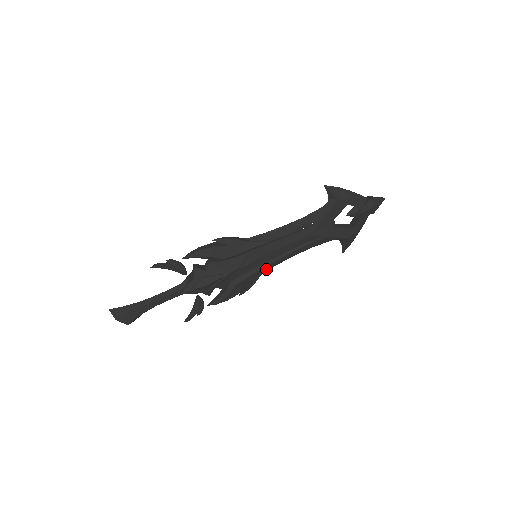
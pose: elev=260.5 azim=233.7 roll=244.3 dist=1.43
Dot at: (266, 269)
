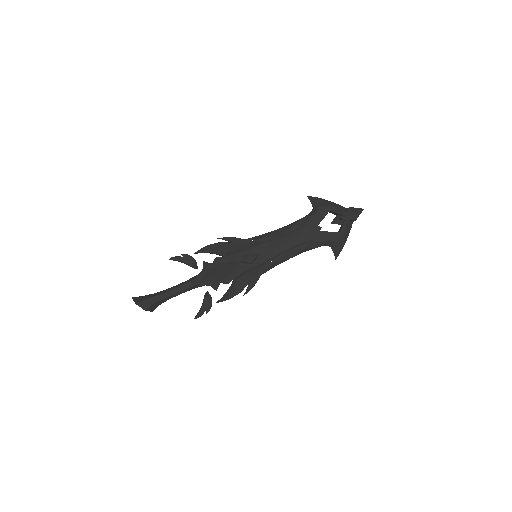
Dot at: (266, 269)
